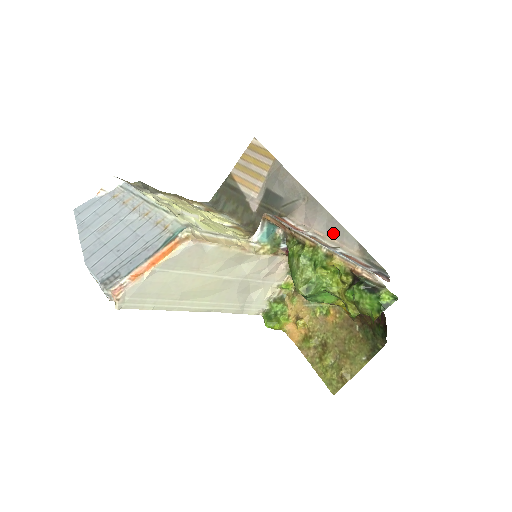
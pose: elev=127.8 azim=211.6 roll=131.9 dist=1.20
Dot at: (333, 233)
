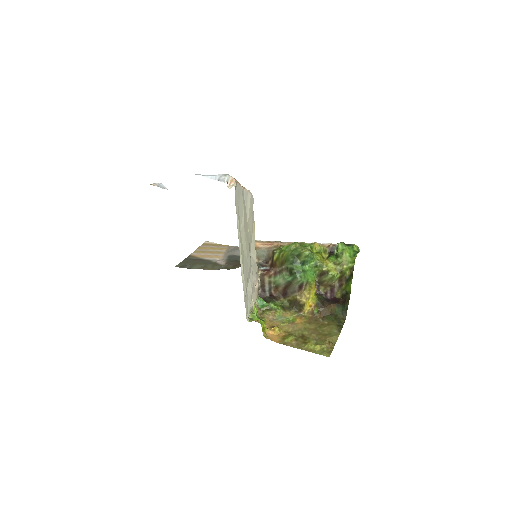
Dot at: occluded
